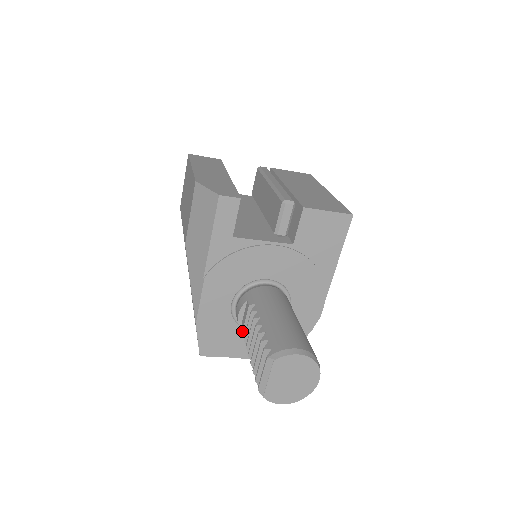
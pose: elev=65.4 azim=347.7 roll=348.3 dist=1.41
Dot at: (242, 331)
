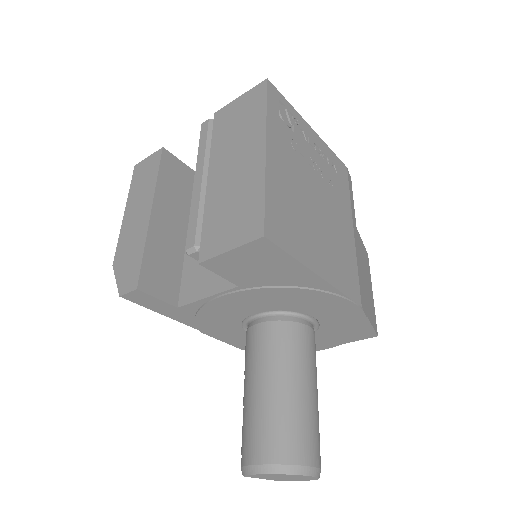
Dot at: occluded
